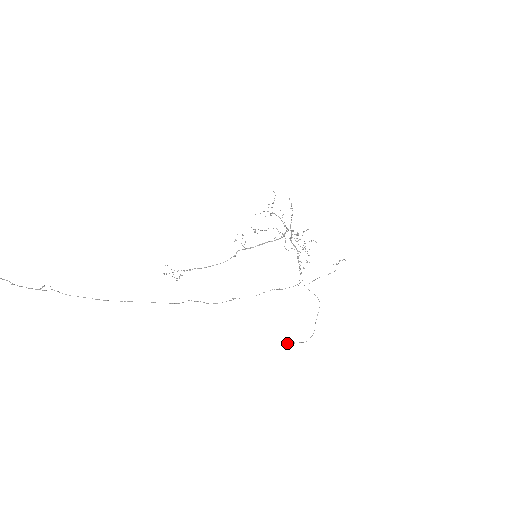
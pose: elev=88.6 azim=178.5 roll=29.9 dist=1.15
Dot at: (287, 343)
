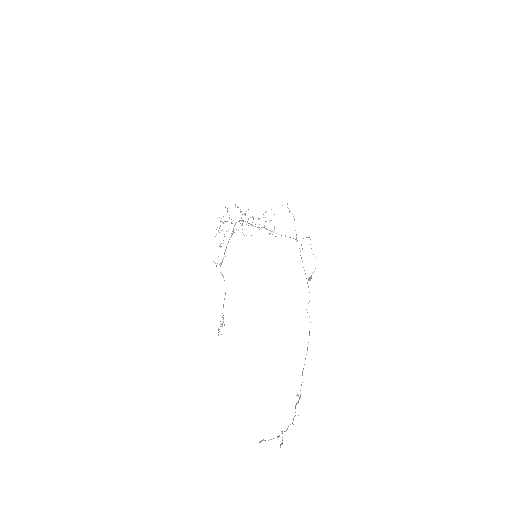
Dot at: occluded
